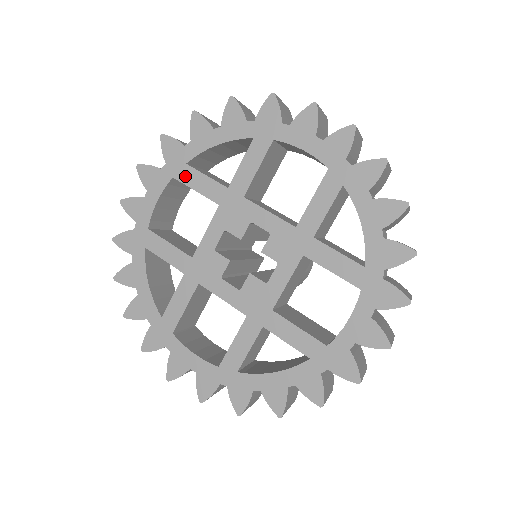
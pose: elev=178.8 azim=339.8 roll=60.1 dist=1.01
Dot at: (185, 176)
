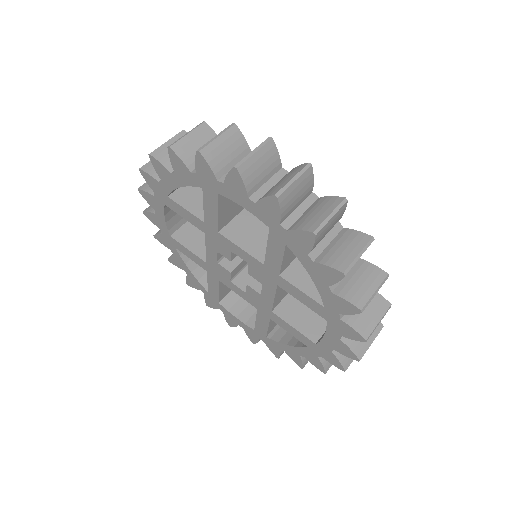
Dot at: (172, 206)
